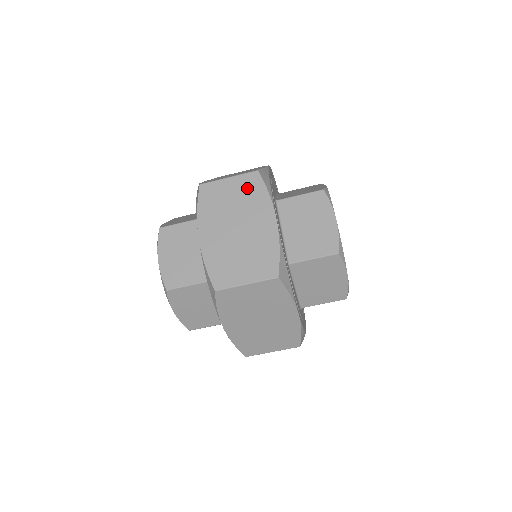
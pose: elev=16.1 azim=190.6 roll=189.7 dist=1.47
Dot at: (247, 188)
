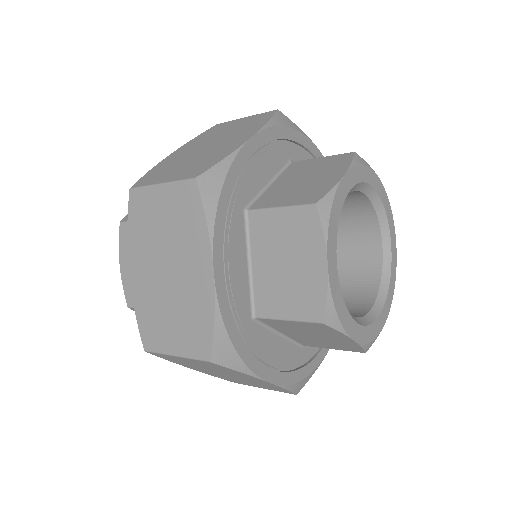
Dot at: (181, 208)
